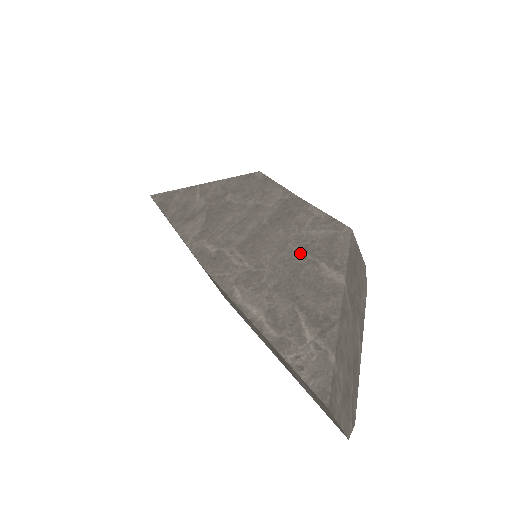
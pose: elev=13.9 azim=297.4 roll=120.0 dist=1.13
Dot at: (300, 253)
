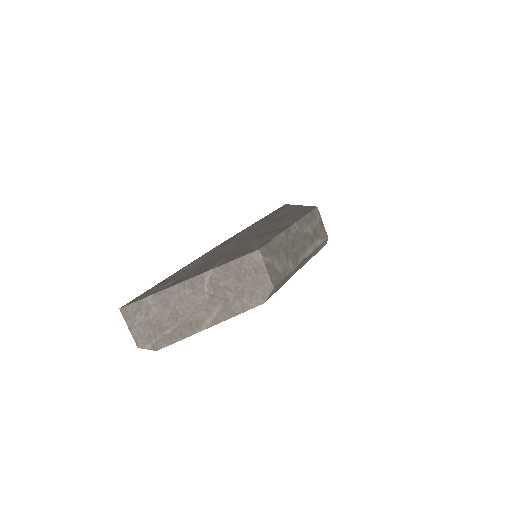
Dot at: (234, 252)
